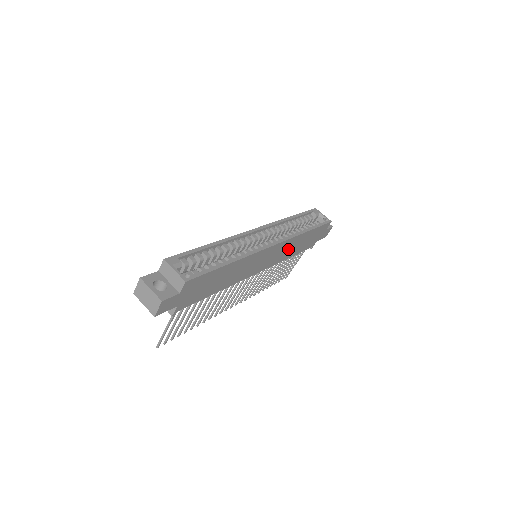
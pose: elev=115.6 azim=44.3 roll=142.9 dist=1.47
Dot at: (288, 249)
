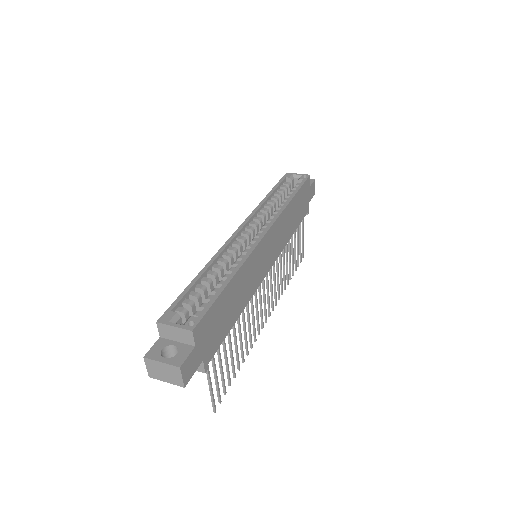
Dot at: (284, 229)
